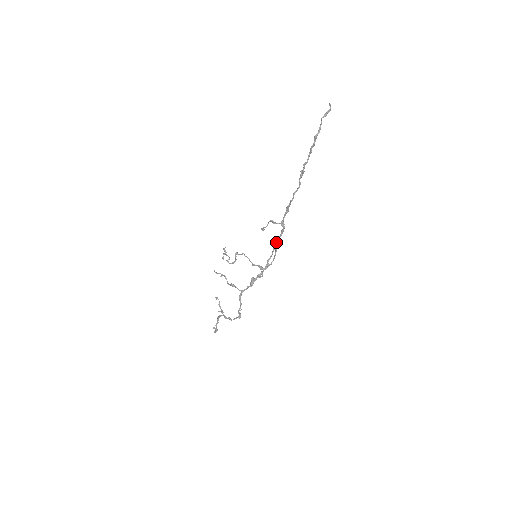
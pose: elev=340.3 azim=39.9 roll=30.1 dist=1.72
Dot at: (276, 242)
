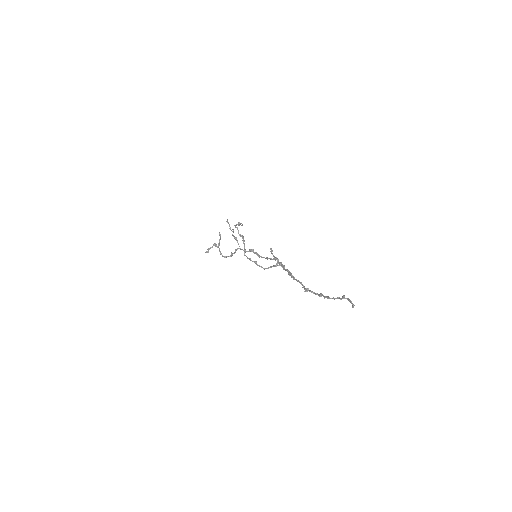
Dot at: (276, 265)
